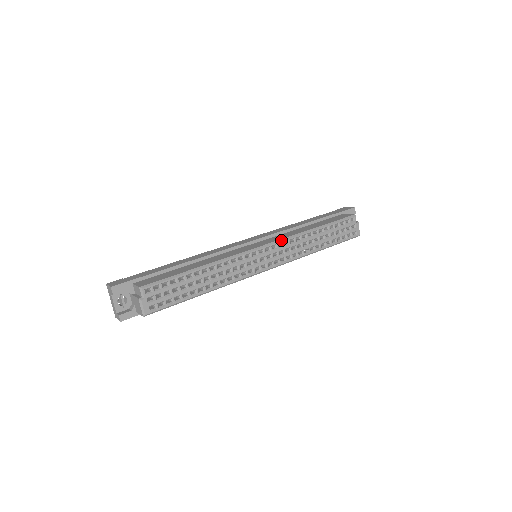
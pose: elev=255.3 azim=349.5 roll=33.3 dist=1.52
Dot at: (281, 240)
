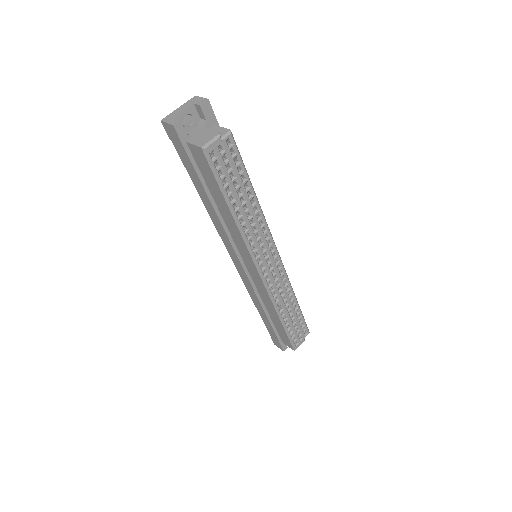
Dot at: (285, 270)
